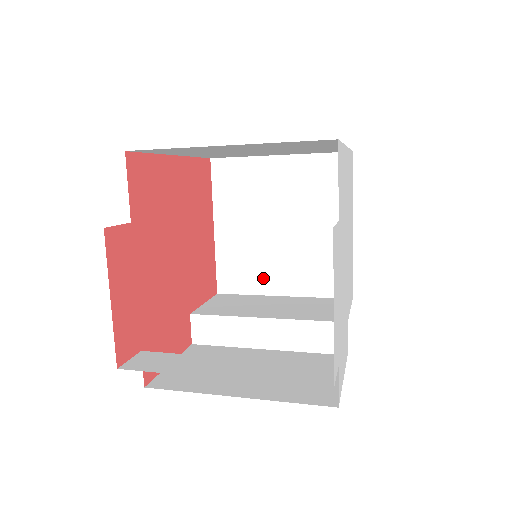
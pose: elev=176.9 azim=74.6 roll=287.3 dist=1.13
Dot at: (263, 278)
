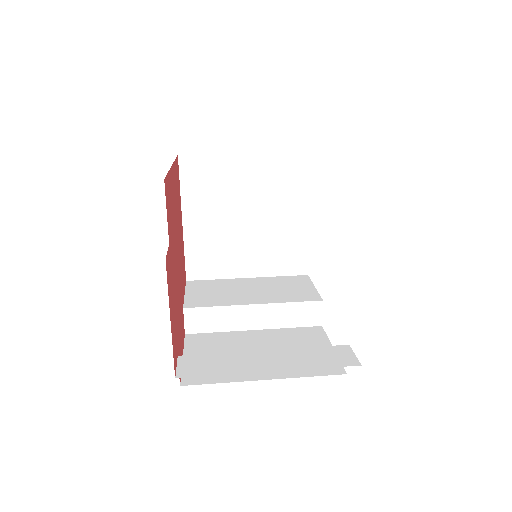
Dot at: (230, 264)
